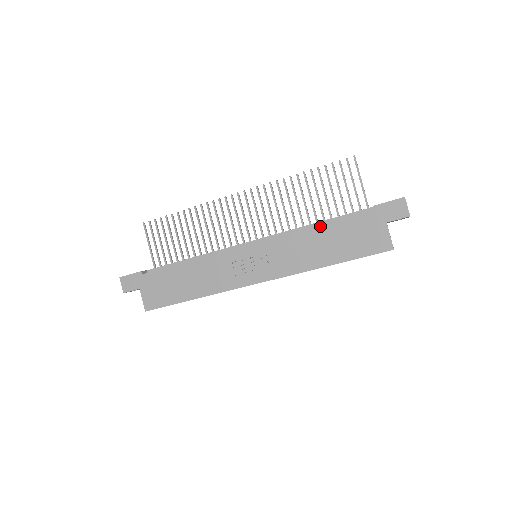
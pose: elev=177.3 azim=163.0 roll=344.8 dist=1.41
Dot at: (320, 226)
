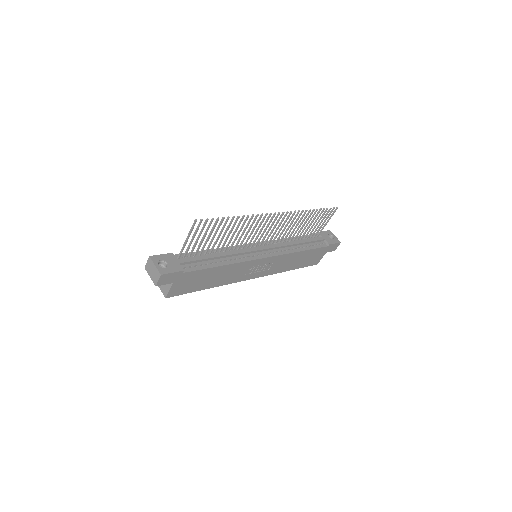
Dot at: (304, 251)
